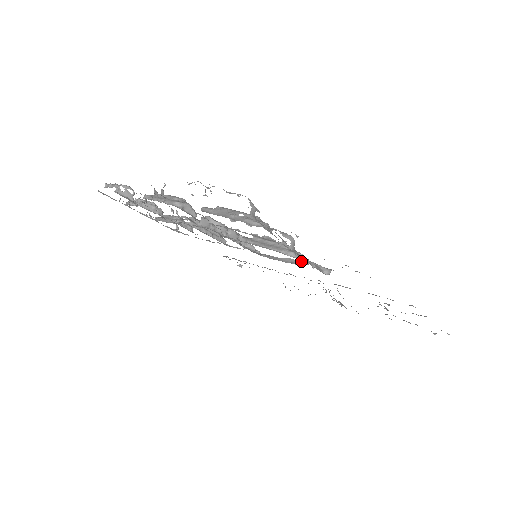
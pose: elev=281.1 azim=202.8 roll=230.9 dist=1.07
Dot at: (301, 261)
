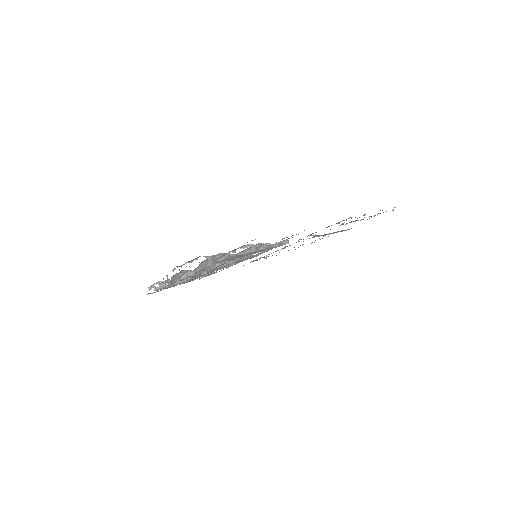
Dot at: occluded
